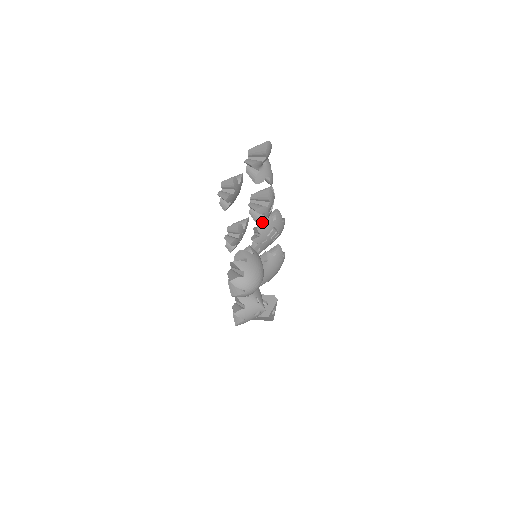
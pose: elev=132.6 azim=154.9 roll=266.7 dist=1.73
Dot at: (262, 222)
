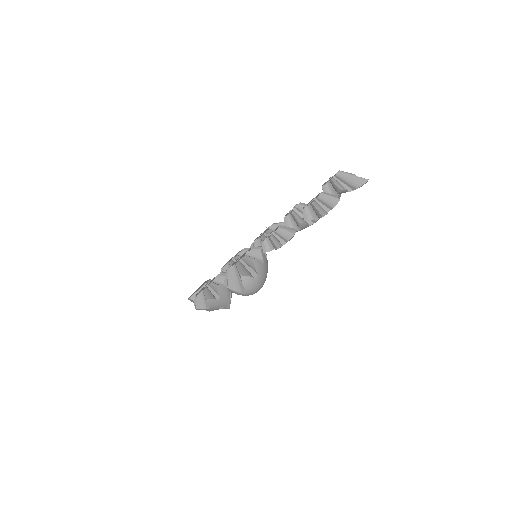
Dot at: occluded
